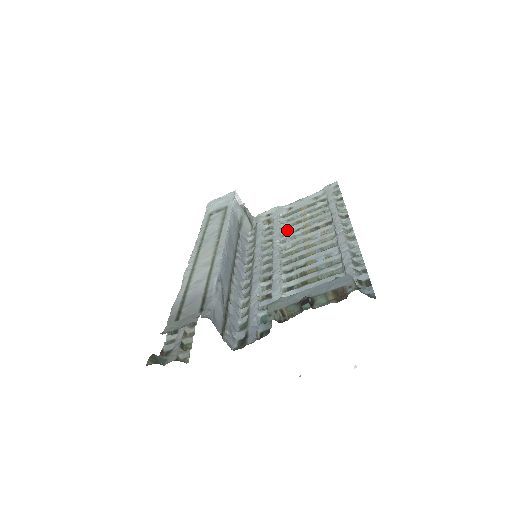
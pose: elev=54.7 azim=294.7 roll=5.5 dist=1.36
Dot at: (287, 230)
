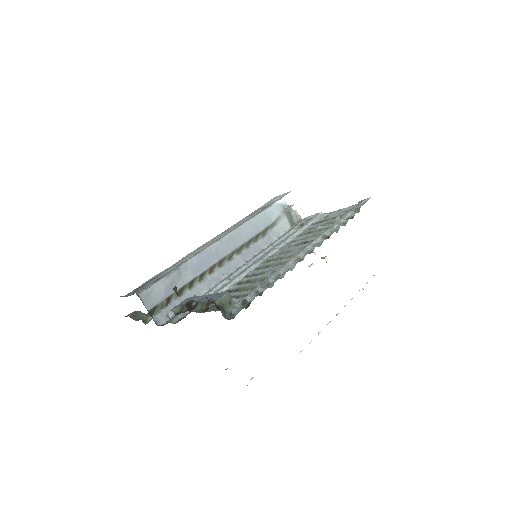
Dot at: (295, 238)
